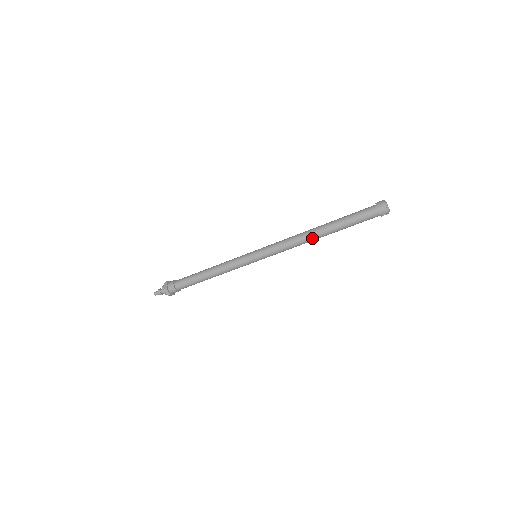
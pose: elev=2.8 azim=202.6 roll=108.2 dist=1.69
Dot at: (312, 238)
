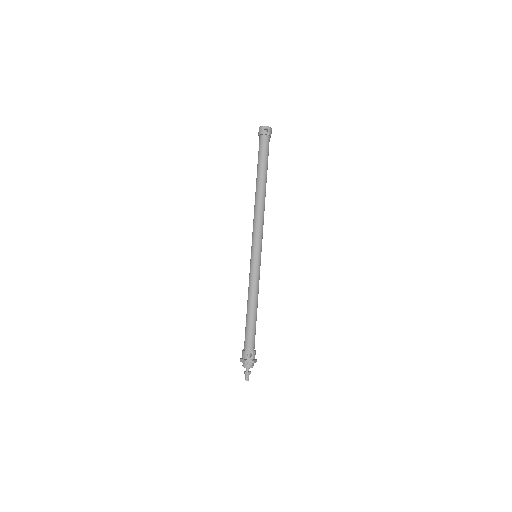
Dot at: (257, 197)
